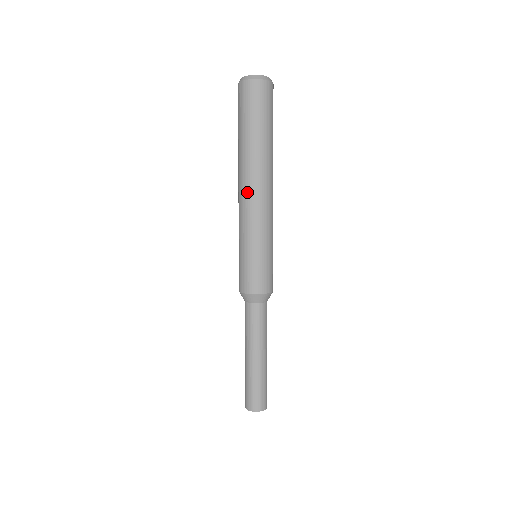
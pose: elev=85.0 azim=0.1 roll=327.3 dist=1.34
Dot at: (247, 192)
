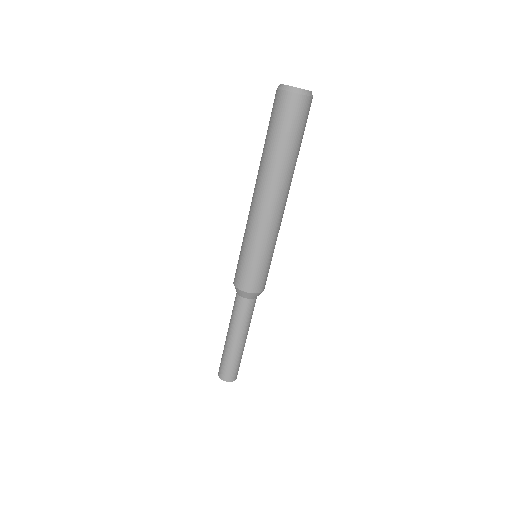
Dot at: (260, 201)
